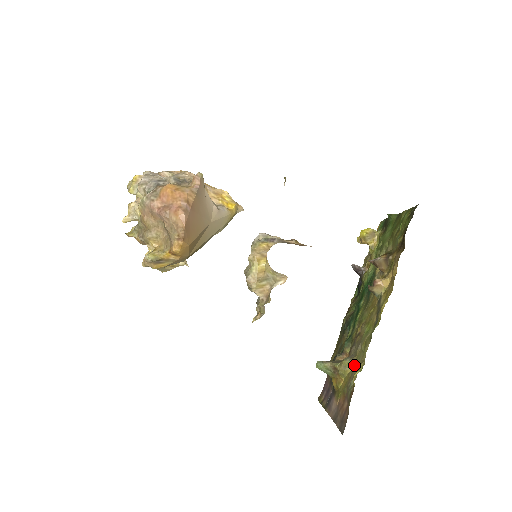
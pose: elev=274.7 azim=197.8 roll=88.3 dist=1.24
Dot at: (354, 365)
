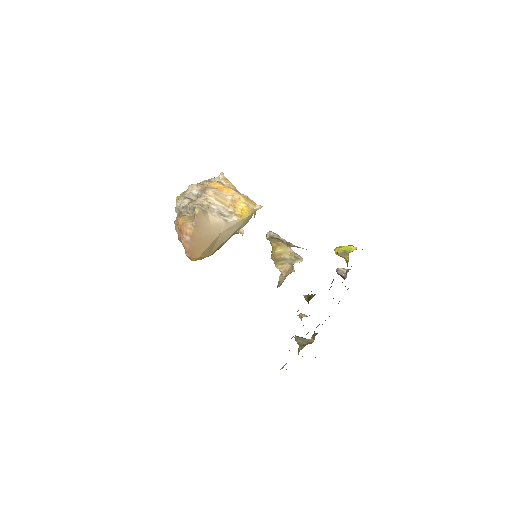
Dot at: occluded
